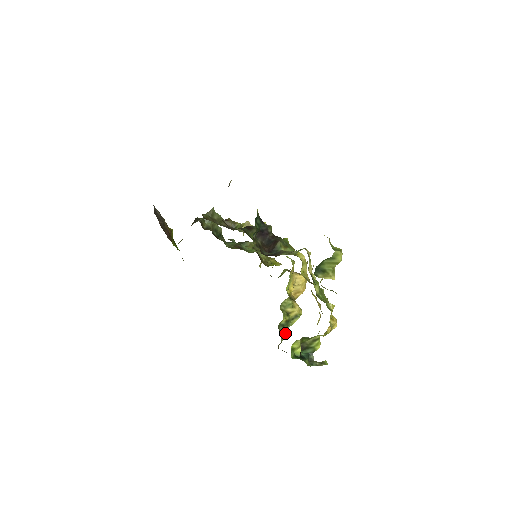
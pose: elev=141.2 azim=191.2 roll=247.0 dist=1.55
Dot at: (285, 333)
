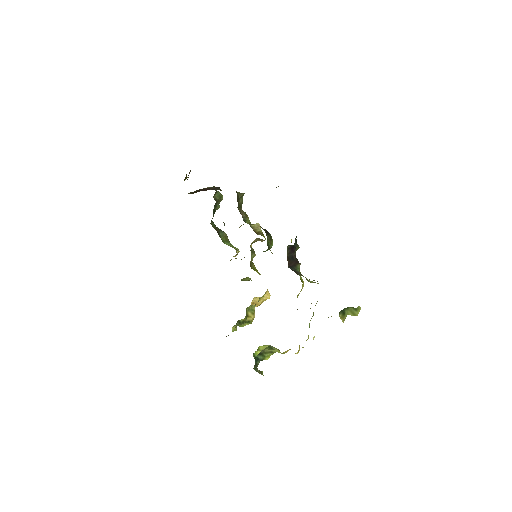
Dot at: (235, 329)
